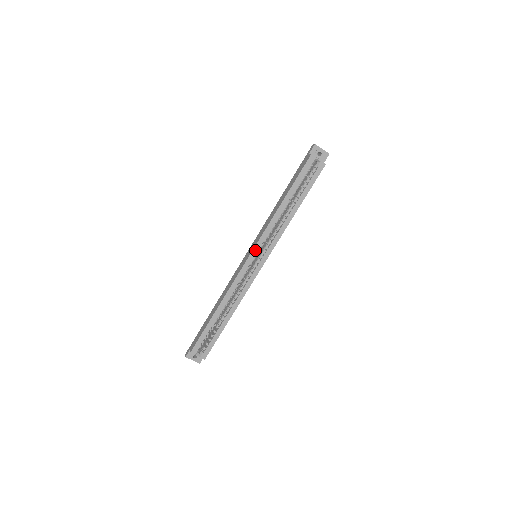
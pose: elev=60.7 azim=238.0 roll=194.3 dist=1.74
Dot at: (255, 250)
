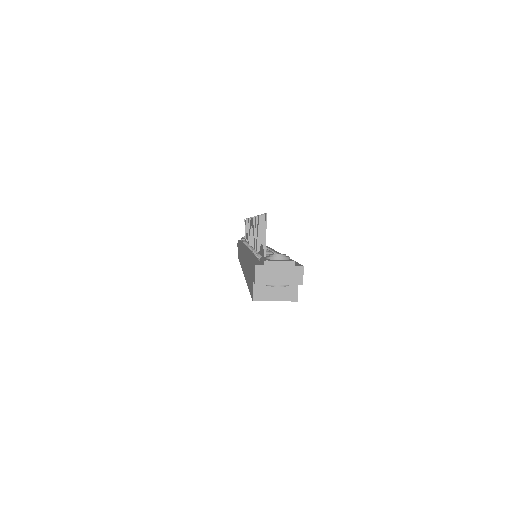
Dot at: occluded
